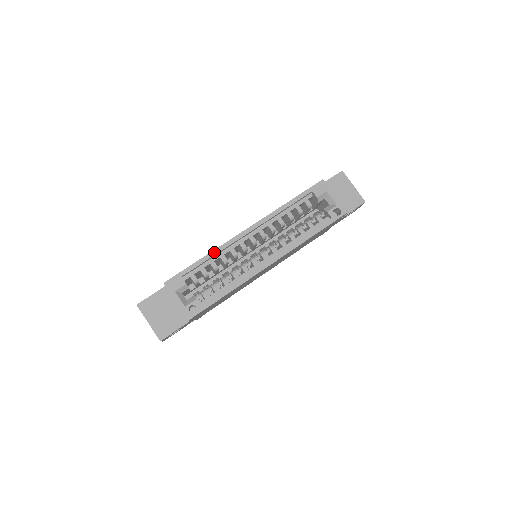
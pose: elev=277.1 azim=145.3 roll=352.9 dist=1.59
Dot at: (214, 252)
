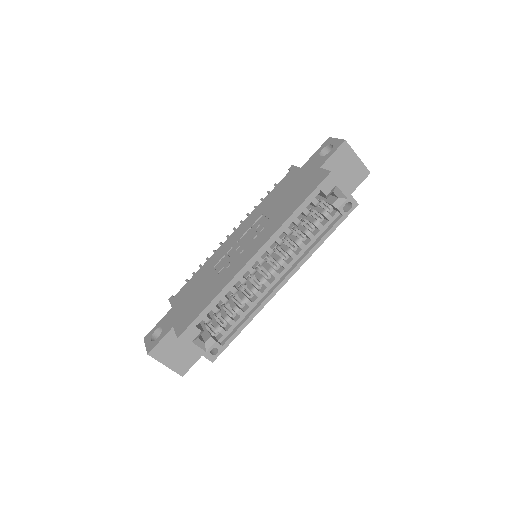
Dot at: (224, 290)
